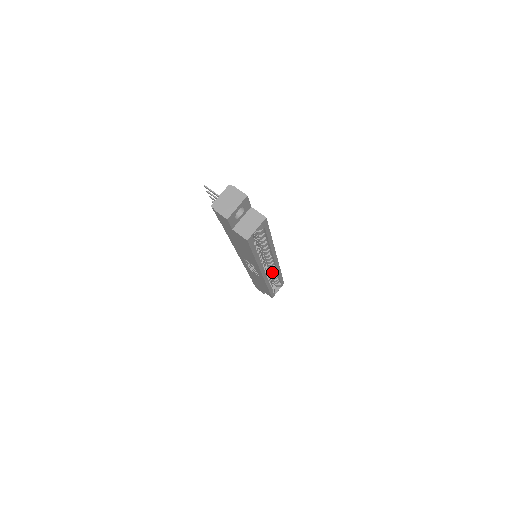
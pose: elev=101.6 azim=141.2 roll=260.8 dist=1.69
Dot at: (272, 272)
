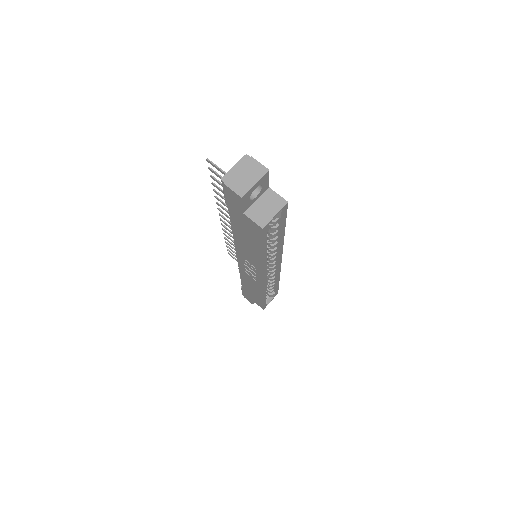
Dot at: (270, 278)
